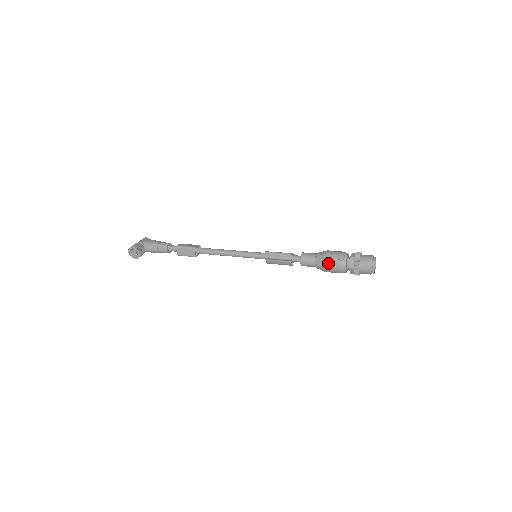
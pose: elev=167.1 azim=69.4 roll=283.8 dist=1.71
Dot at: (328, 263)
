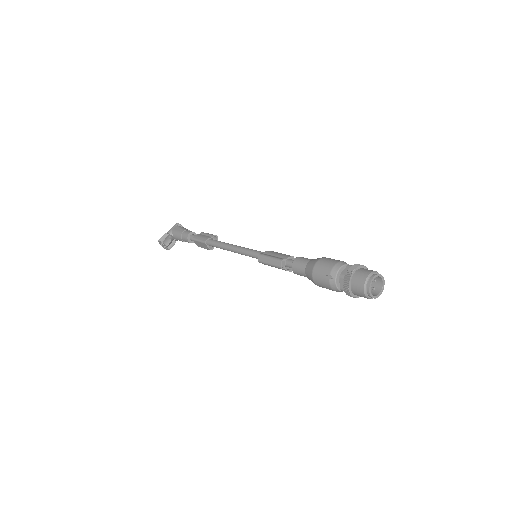
Dot at: (316, 280)
